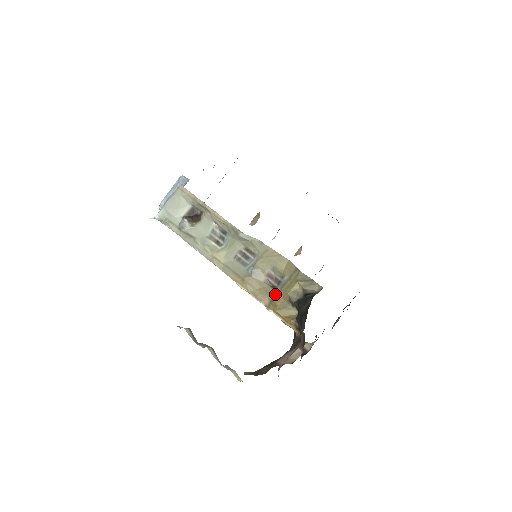
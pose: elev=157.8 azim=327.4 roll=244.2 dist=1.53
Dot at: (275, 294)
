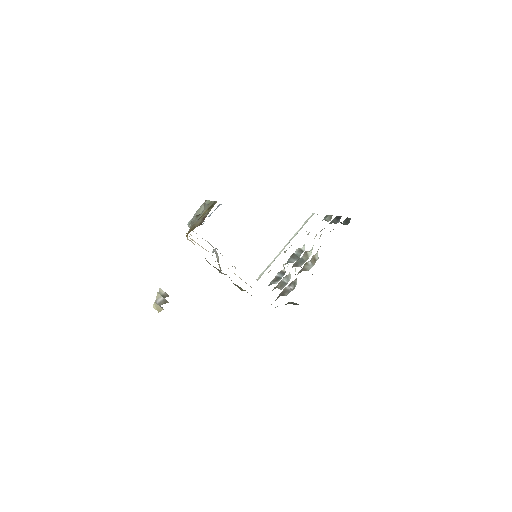
Dot at: occluded
